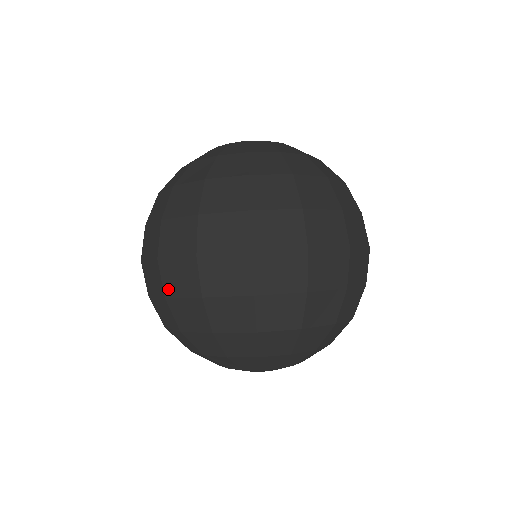
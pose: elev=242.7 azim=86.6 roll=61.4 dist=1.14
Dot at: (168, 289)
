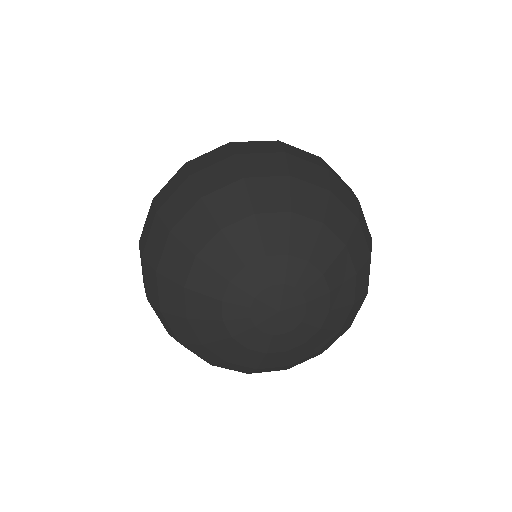
Dot at: (143, 247)
